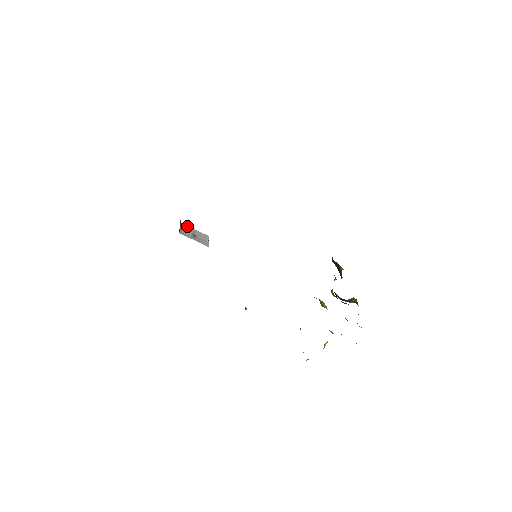
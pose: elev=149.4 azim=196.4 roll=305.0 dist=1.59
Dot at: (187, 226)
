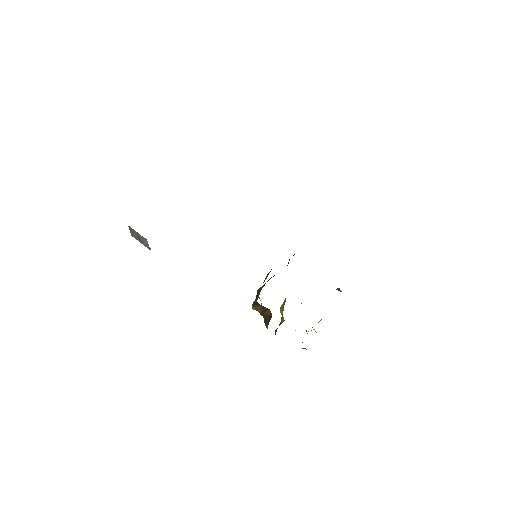
Dot at: (131, 228)
